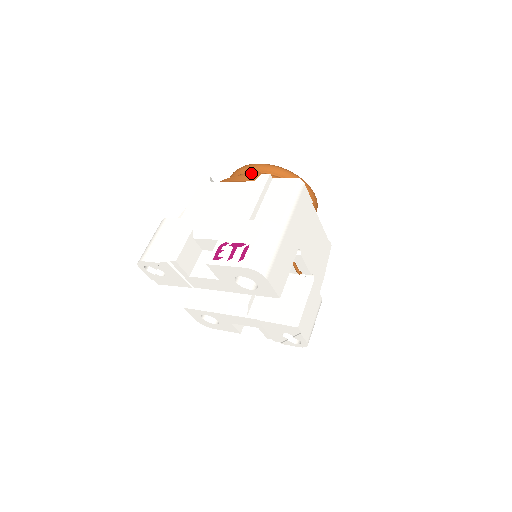
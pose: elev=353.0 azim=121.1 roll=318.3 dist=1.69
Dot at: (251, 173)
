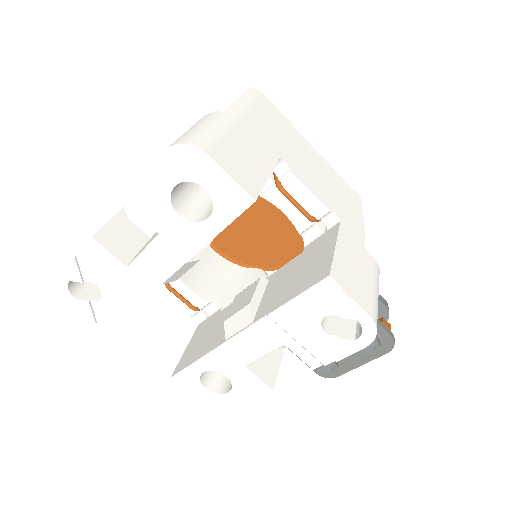
Dot at: occluded
